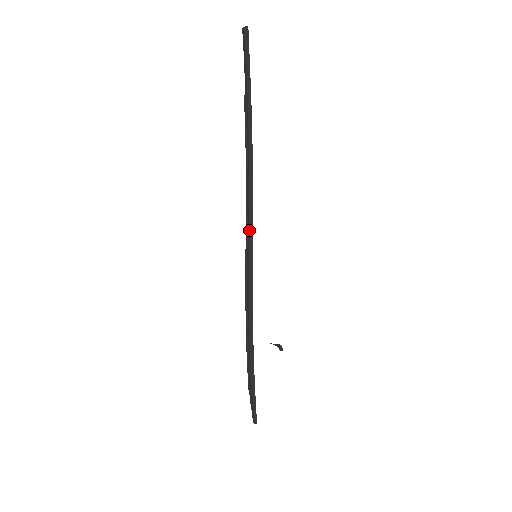
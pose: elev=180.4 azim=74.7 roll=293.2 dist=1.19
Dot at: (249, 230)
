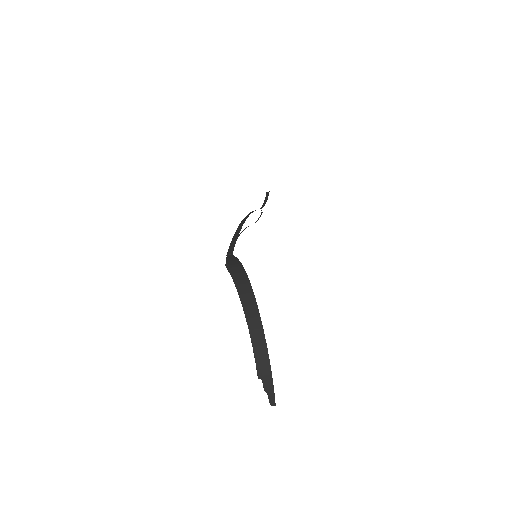
Dot at: occluded
